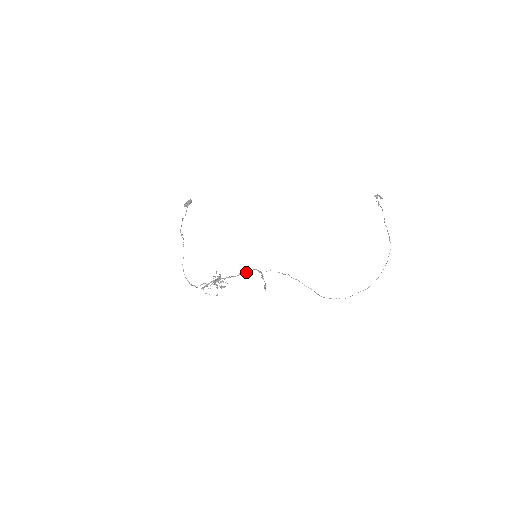
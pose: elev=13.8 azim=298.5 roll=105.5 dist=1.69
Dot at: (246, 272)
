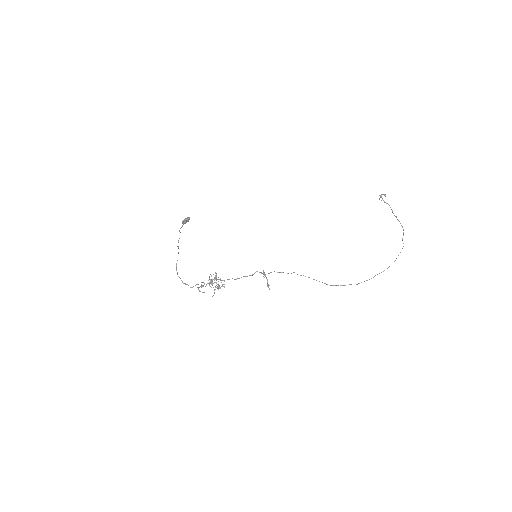
Dot at: (247, 276)
